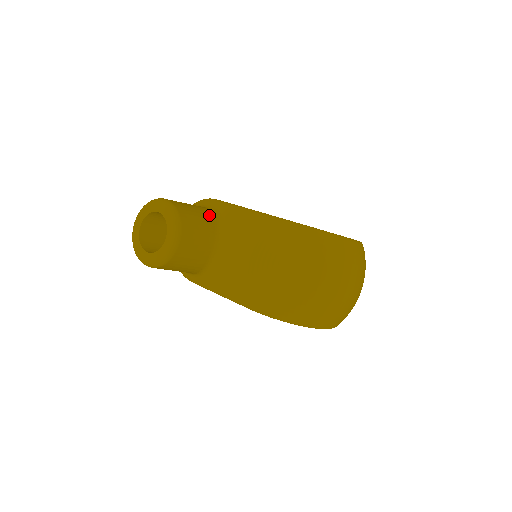
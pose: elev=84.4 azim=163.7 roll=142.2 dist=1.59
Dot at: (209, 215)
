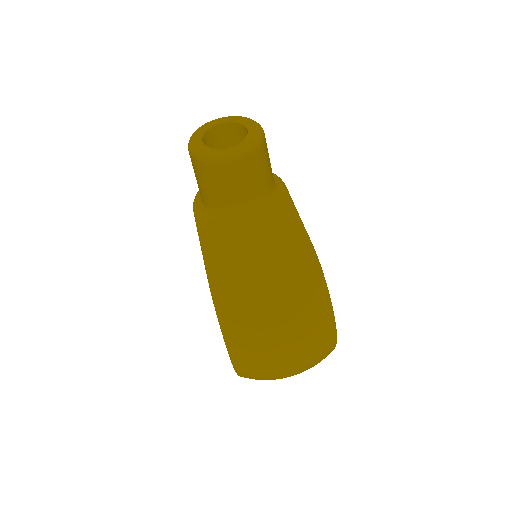
Dot at: (271, 183)
